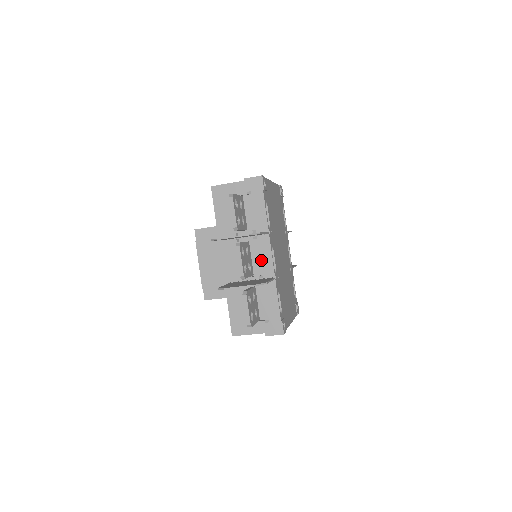
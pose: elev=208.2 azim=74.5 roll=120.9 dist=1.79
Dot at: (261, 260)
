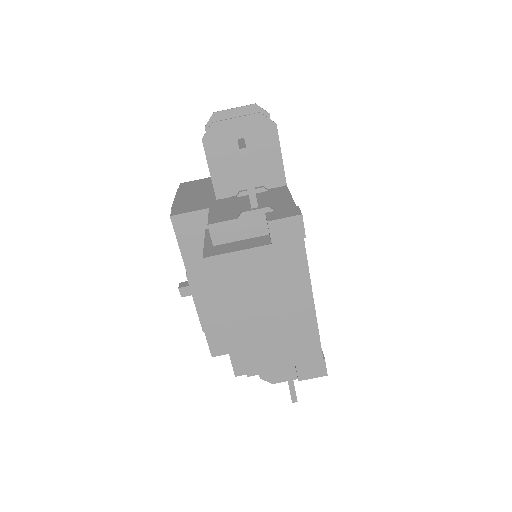
Dot at: occluded
